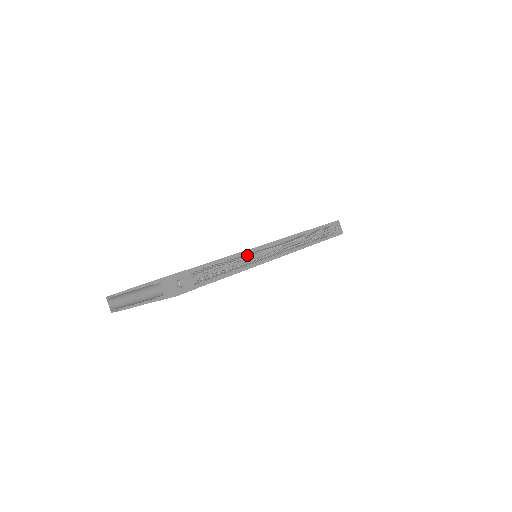
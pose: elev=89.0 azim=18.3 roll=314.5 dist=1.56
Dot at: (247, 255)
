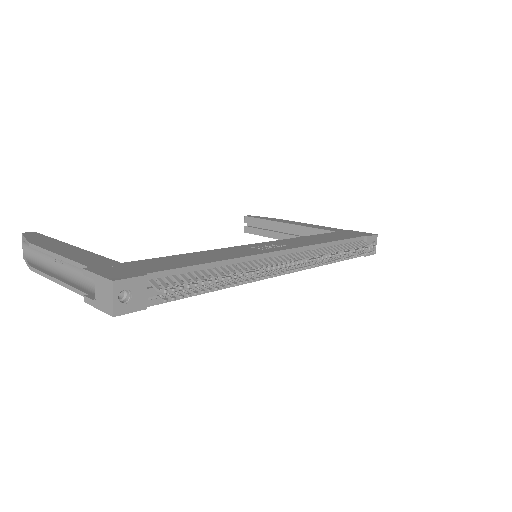
Dot at: (246, 265)
